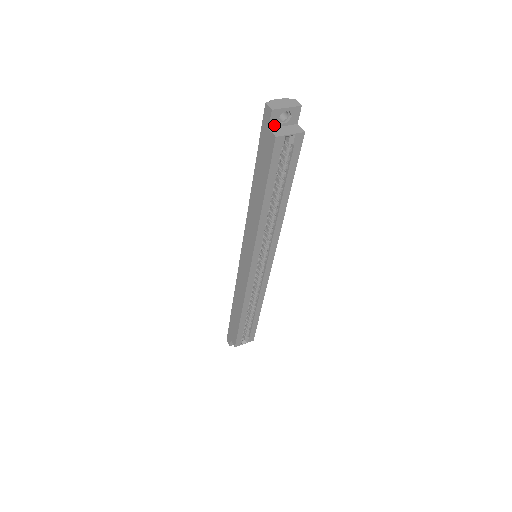
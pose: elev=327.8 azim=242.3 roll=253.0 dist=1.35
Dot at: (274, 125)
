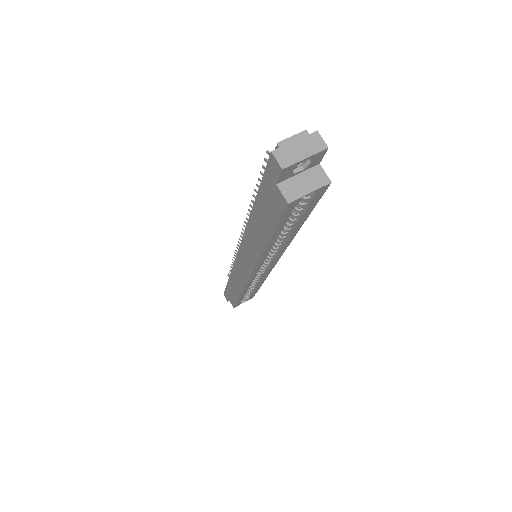
Dot at: (285, 178)
